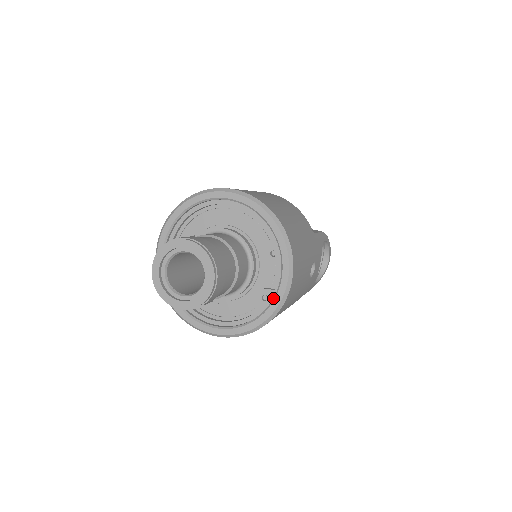
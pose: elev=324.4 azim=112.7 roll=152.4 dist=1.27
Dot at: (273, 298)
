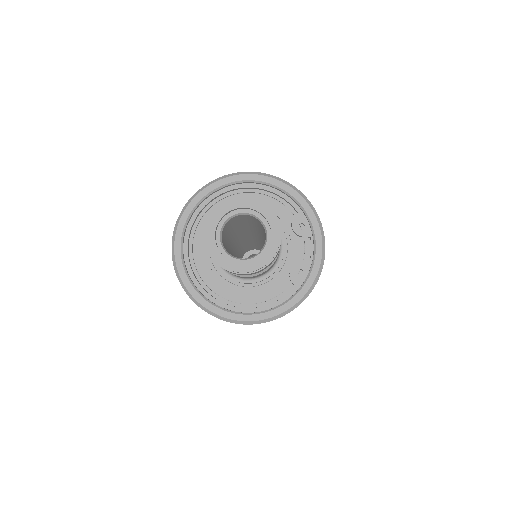
Dot at: (310, 269)
